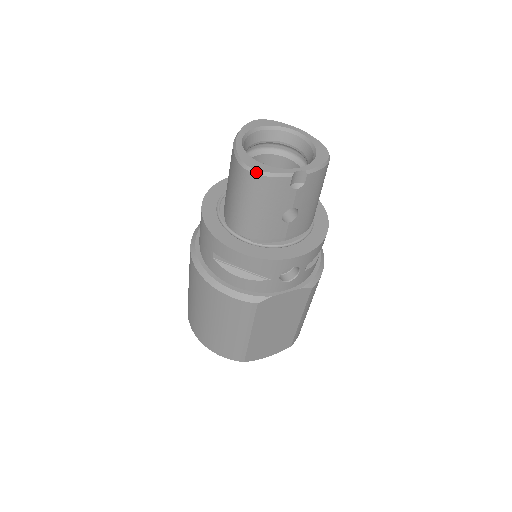
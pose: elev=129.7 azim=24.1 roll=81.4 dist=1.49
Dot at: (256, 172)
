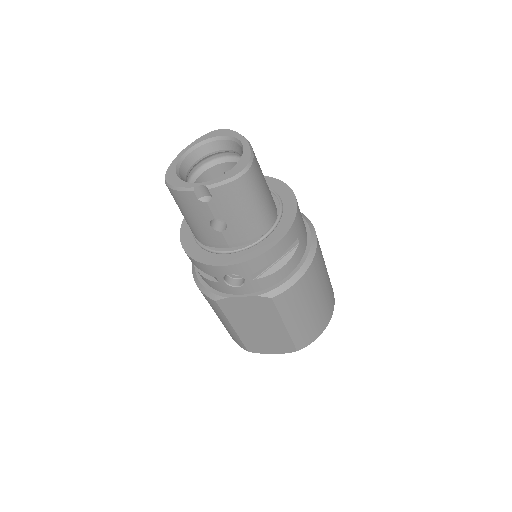
Dot at: (168, 185)
